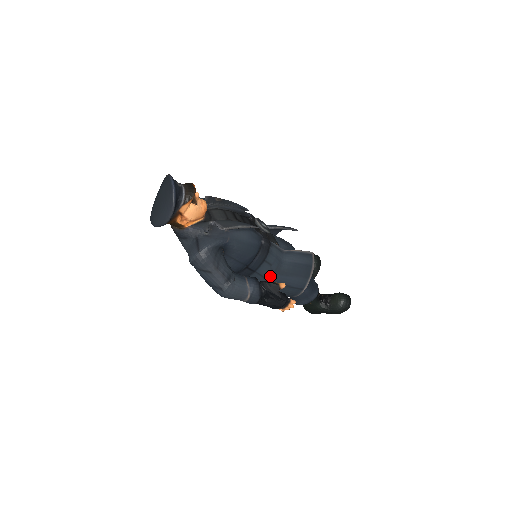
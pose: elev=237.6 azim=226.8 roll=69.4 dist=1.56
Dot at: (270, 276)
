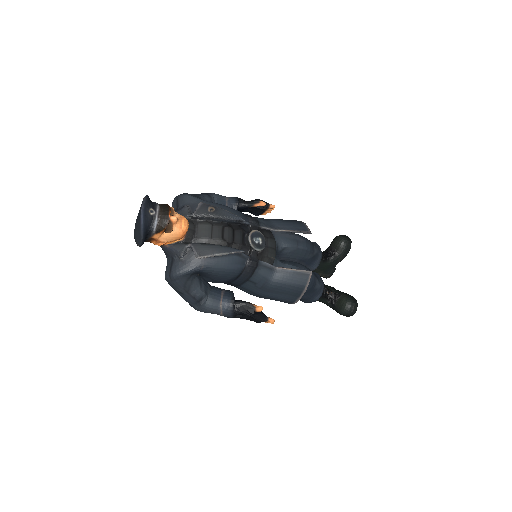
Dot at: (255, 291)
